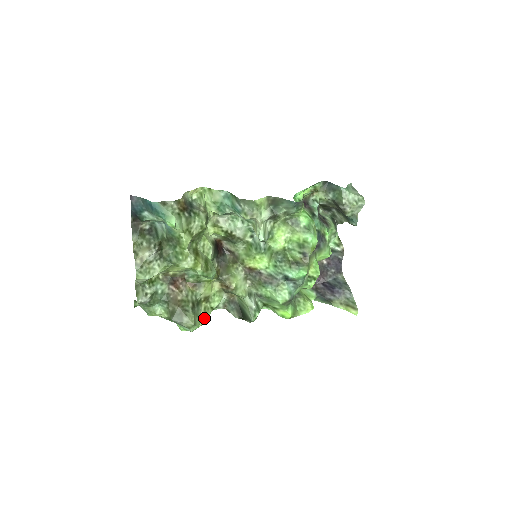
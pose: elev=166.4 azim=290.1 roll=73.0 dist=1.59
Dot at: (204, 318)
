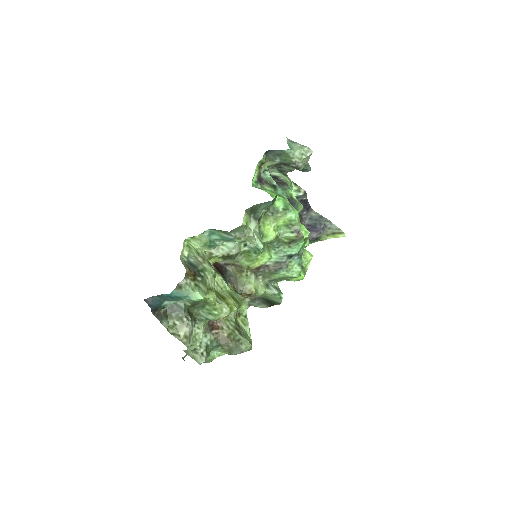
Dot at: (248, 330)
